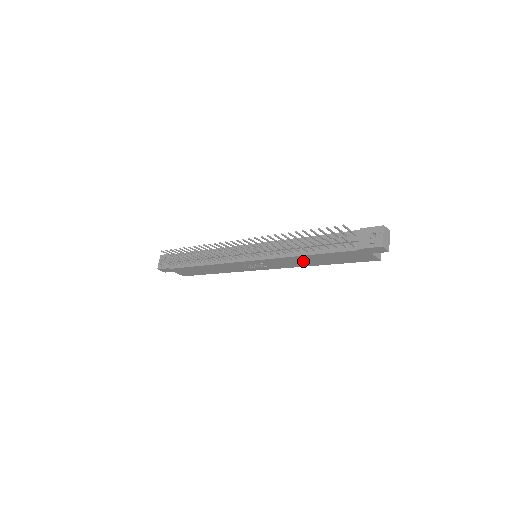
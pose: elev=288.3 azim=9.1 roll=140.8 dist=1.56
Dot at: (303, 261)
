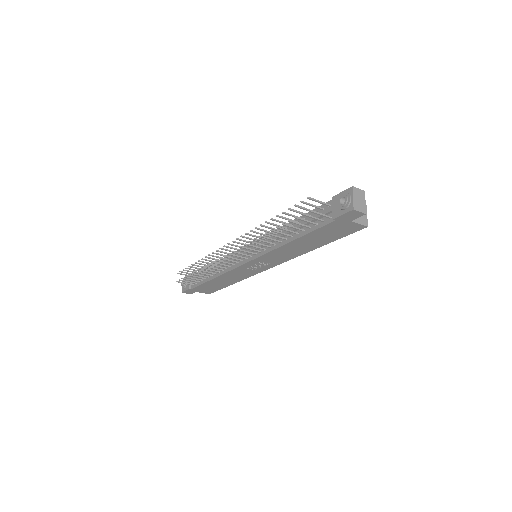
Dot at: (295, 249)
